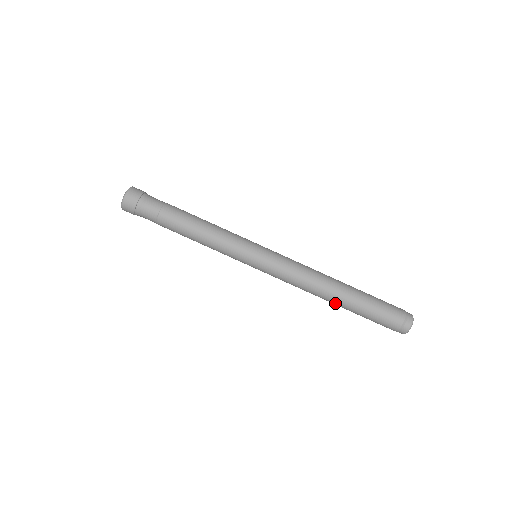
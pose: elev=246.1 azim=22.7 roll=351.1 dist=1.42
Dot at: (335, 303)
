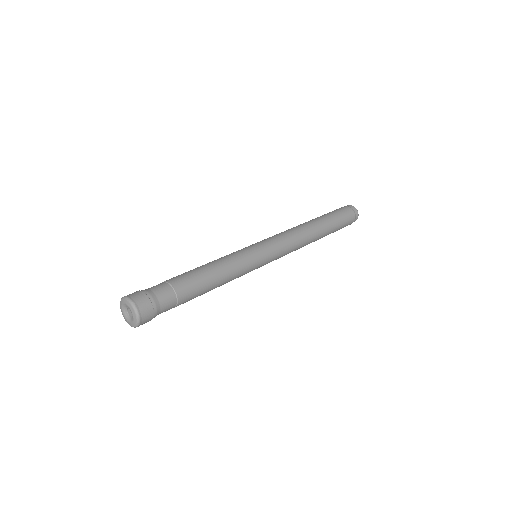
Dot at: (320, 237)
